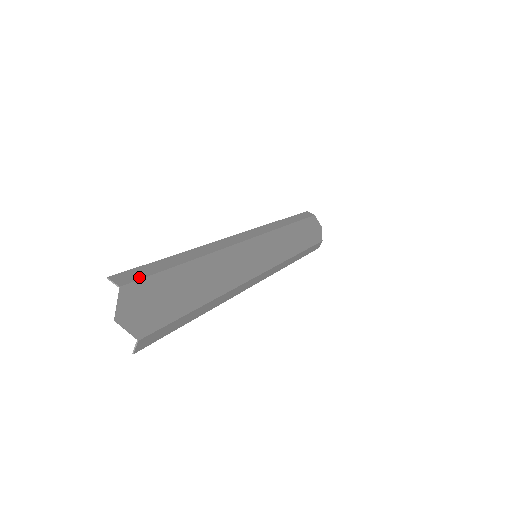
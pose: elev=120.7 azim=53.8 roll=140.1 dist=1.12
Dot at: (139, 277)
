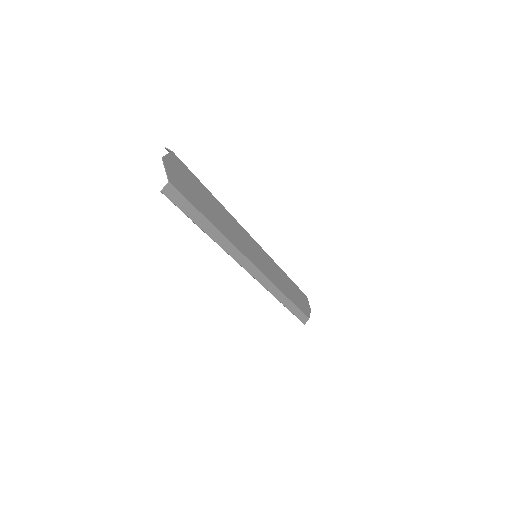
Dot at: (183, 163)
